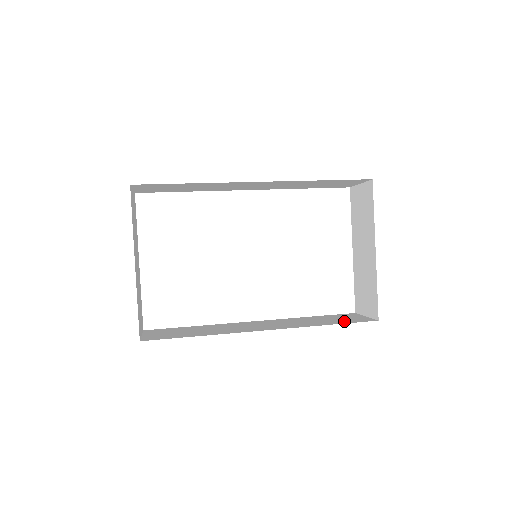
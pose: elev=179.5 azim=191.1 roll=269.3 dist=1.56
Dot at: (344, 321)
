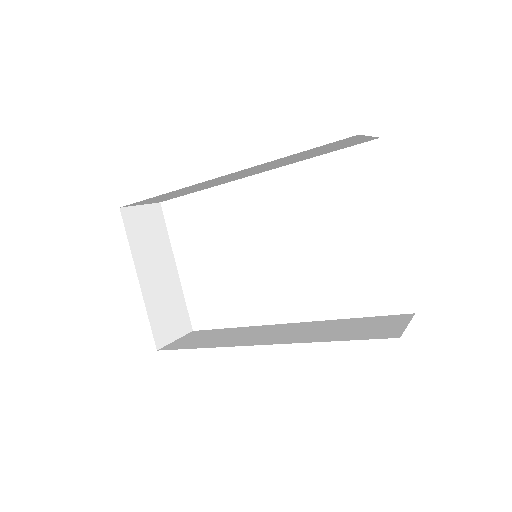
Dot at: (360, 334)
